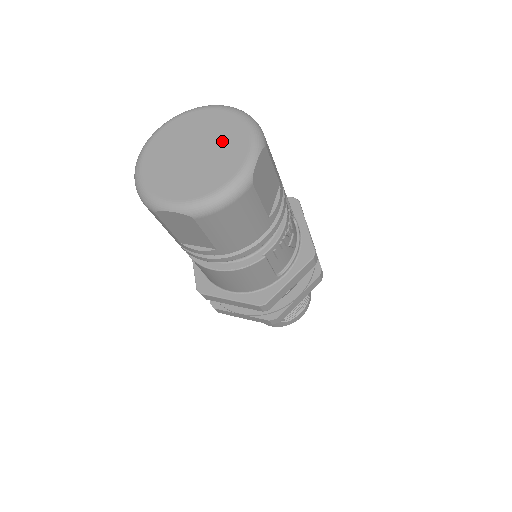
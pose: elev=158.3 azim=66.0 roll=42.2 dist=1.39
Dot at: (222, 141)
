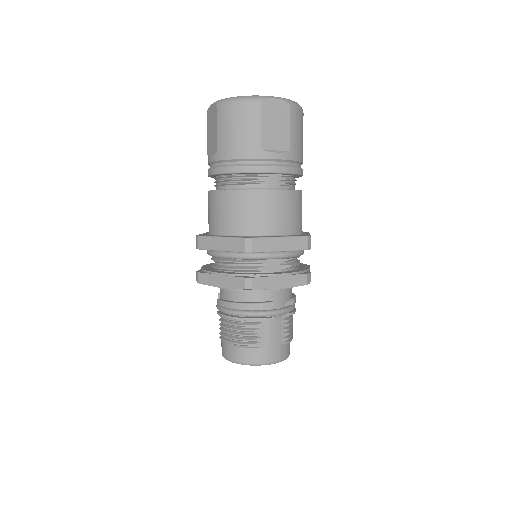
Dot at: occluded
